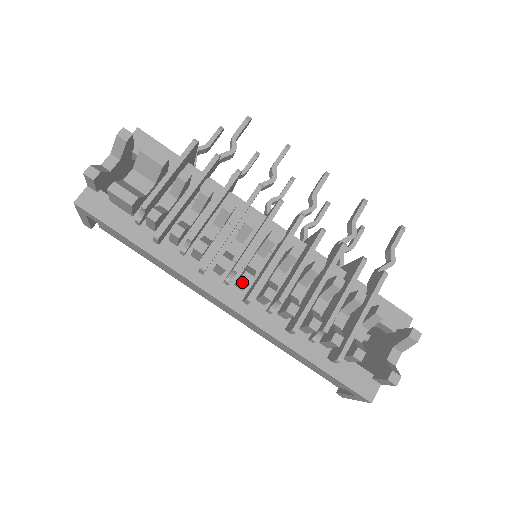
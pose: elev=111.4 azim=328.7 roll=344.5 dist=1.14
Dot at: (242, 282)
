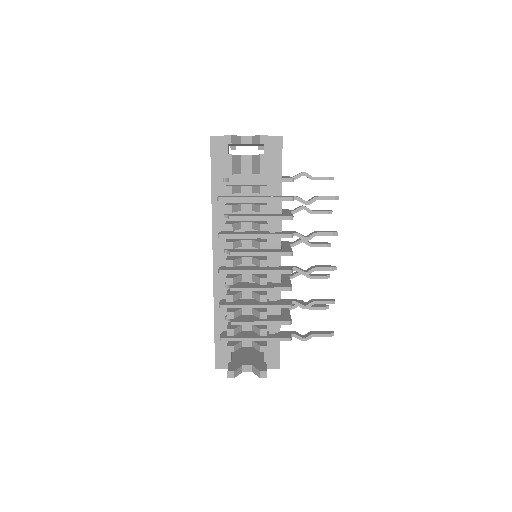
Dot at: (226, 262)
